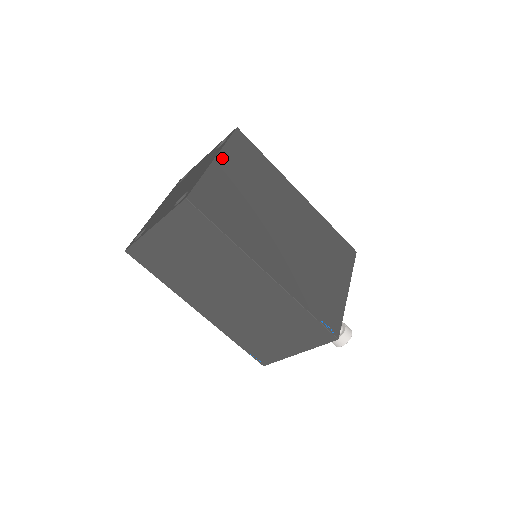
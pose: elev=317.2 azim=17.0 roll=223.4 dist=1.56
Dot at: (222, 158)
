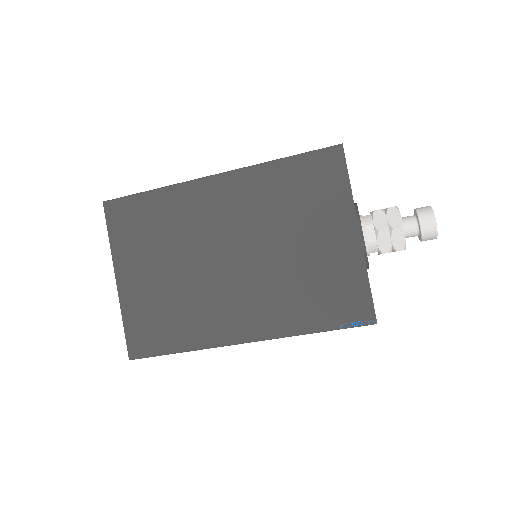
Dot at: (120, 268)
